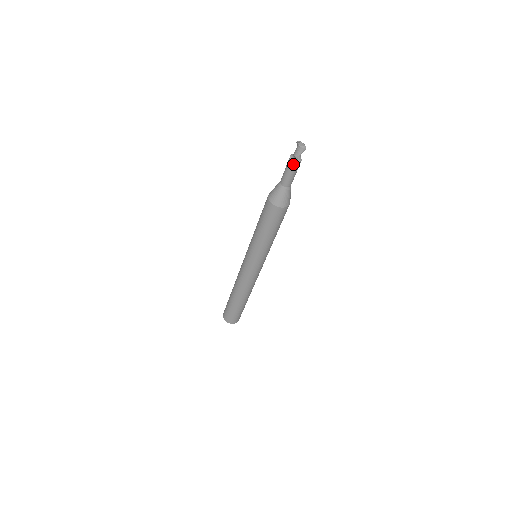
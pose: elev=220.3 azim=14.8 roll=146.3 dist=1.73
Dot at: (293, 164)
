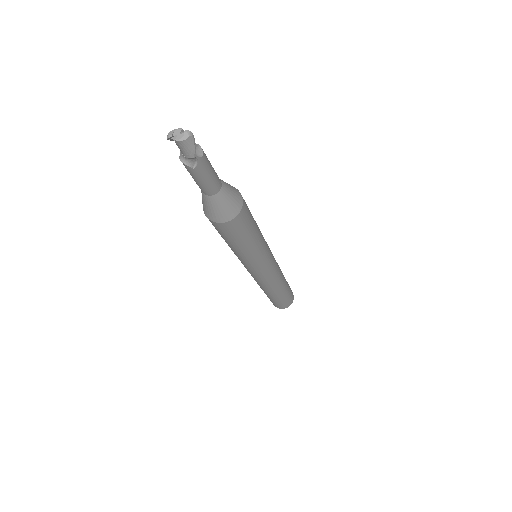
Dot at: (199, 166)
